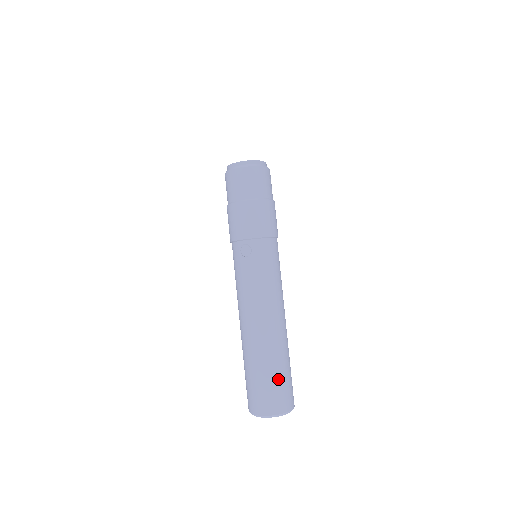
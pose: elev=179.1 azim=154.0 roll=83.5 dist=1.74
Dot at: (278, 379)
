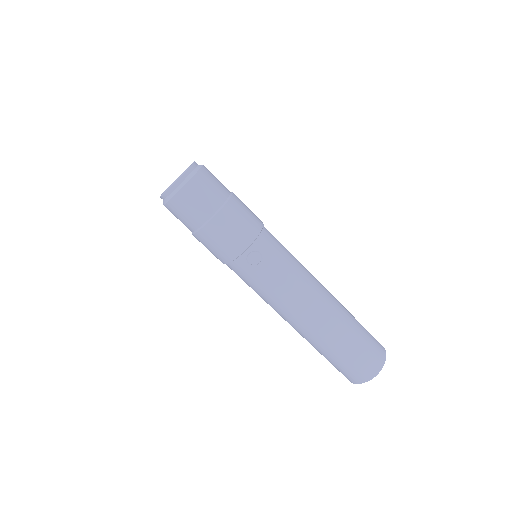
Dot at: (363, 337)
